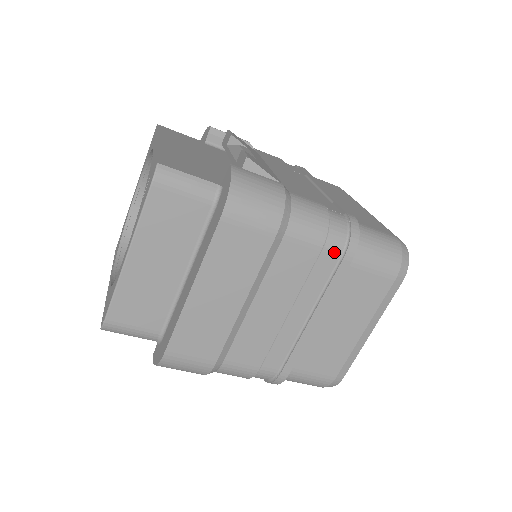
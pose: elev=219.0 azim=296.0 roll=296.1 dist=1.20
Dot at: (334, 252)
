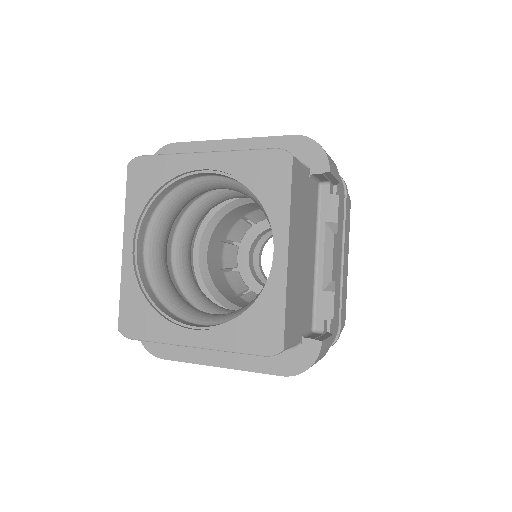
Dot at: occluded
